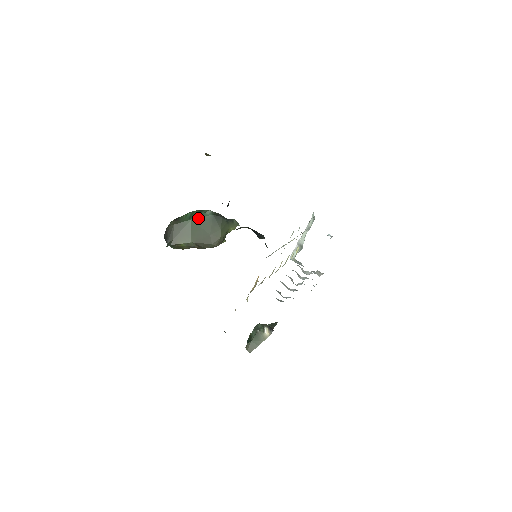
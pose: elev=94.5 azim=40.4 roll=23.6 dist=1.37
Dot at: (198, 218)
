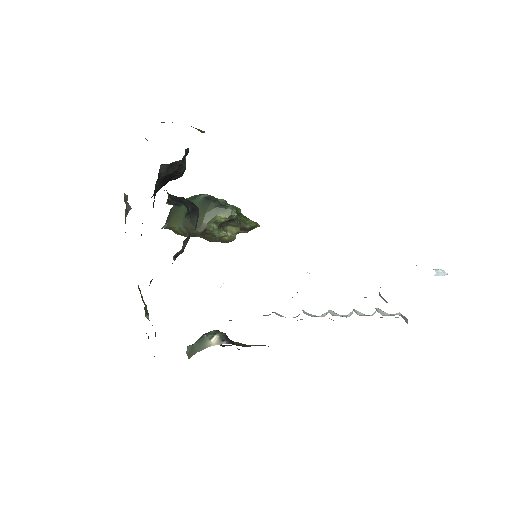
Dot at: (191, 201)
